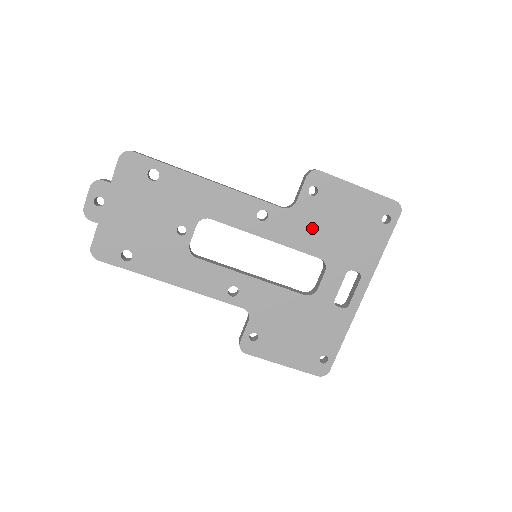
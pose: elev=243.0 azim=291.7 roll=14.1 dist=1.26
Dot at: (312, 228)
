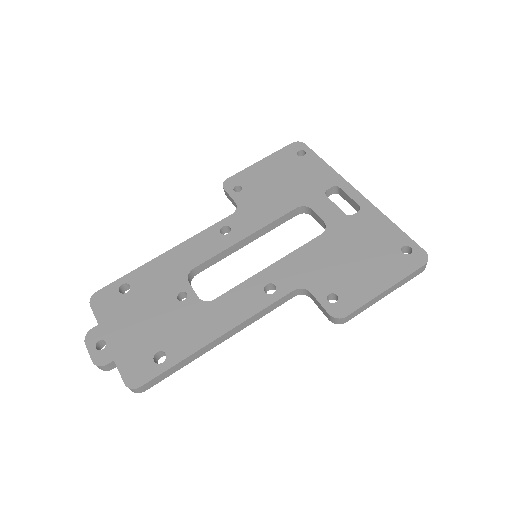
Dot at: (266, 202)
